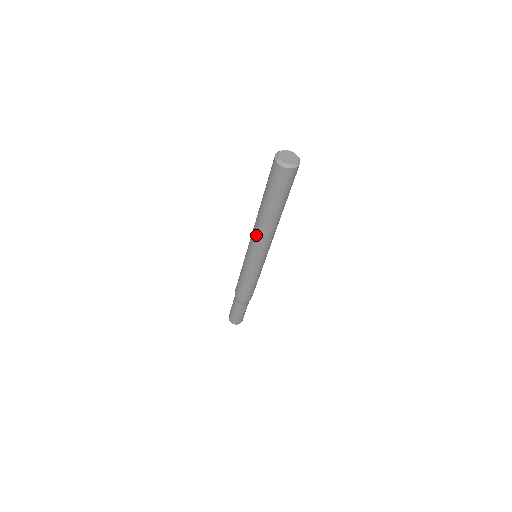
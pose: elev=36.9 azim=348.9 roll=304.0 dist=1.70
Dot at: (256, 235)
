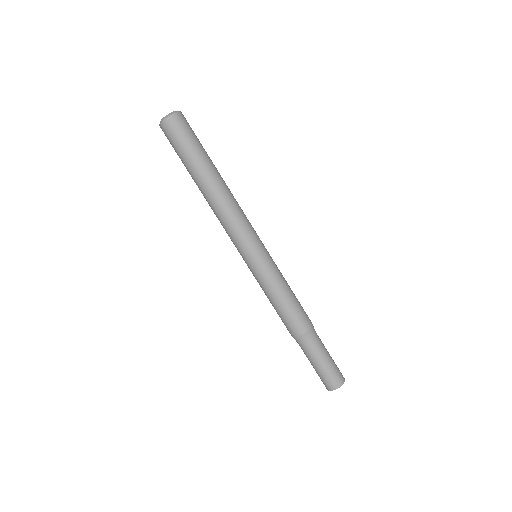
Dot at: (230, 214)
